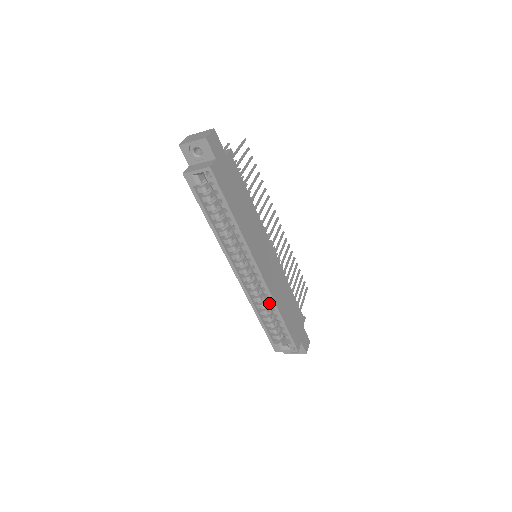
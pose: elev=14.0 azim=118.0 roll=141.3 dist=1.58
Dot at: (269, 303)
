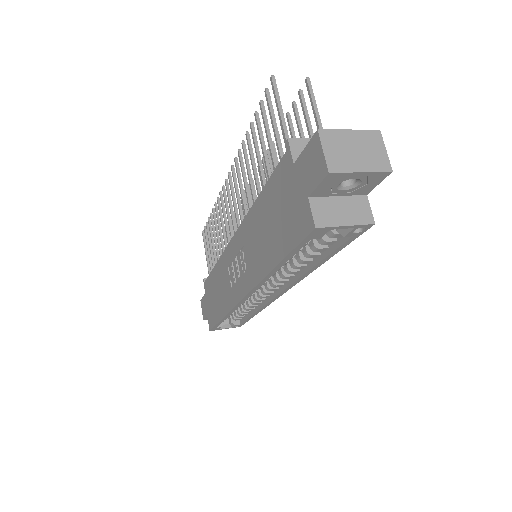
Dot at: (251, 305)
